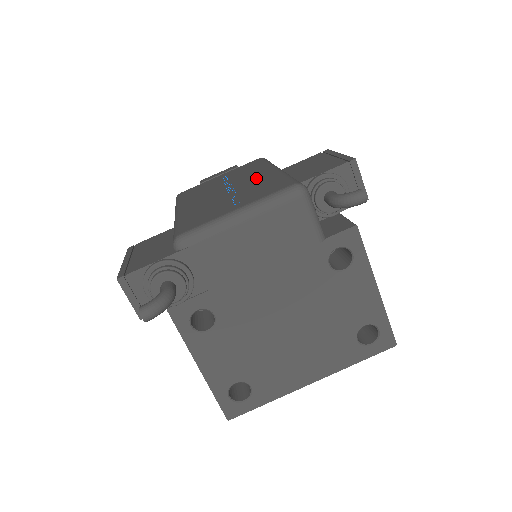
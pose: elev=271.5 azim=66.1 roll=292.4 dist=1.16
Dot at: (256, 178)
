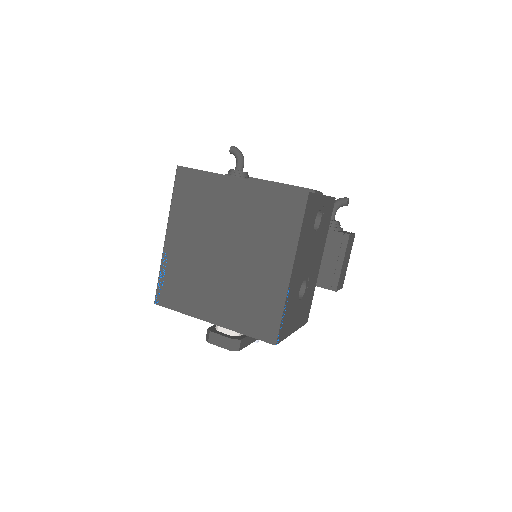
Dot at: occluded
